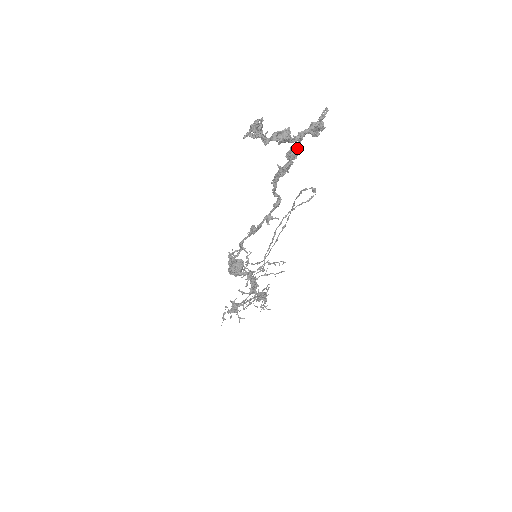
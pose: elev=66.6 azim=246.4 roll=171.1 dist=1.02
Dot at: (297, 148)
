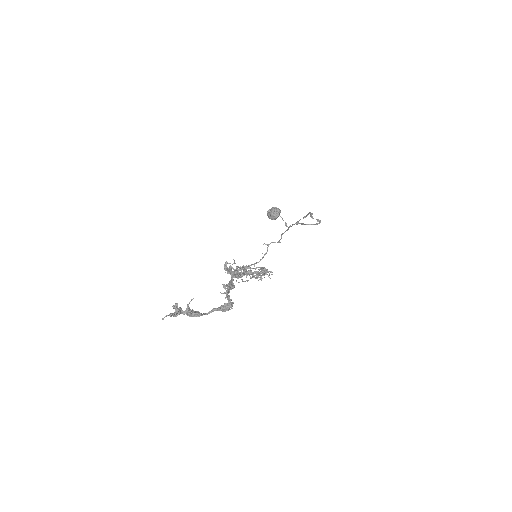
Dot at: (228, 292)
